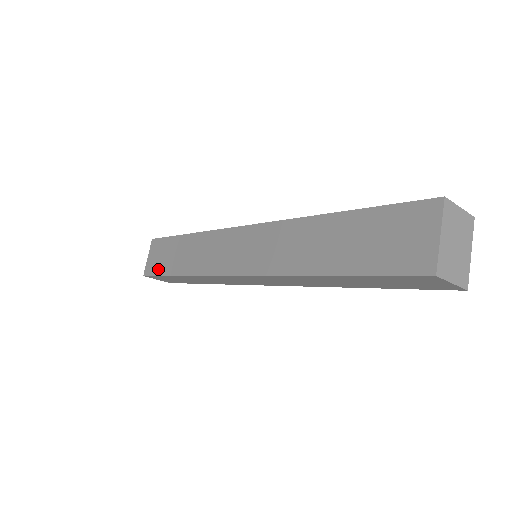
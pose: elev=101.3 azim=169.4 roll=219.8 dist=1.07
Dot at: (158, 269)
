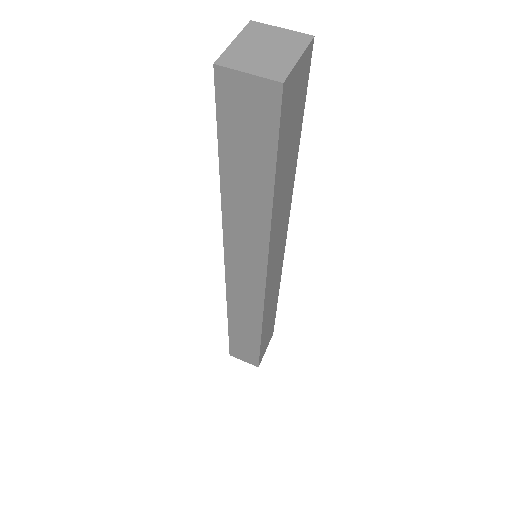
Dot at: occluded
